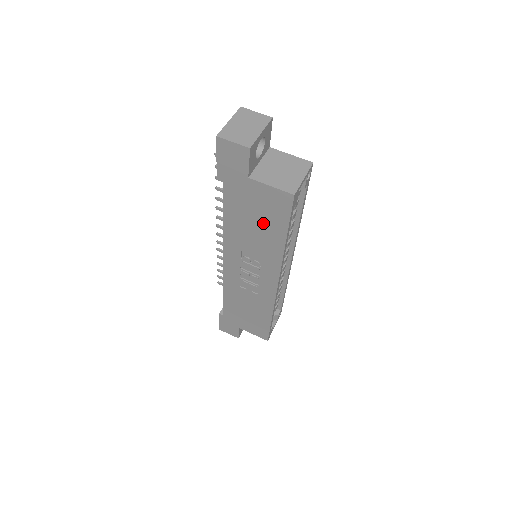
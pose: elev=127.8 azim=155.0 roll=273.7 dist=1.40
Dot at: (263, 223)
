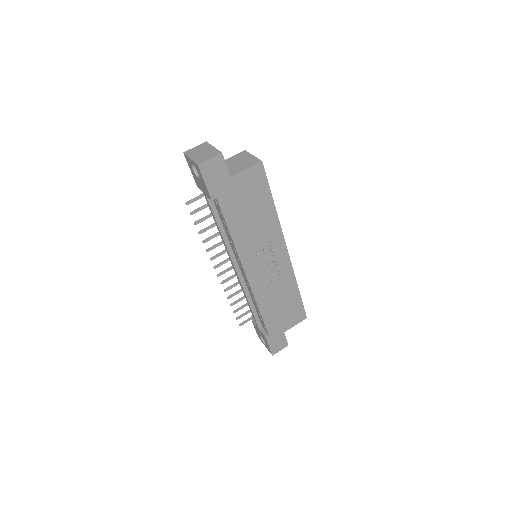
Dot at: (255, 206)
